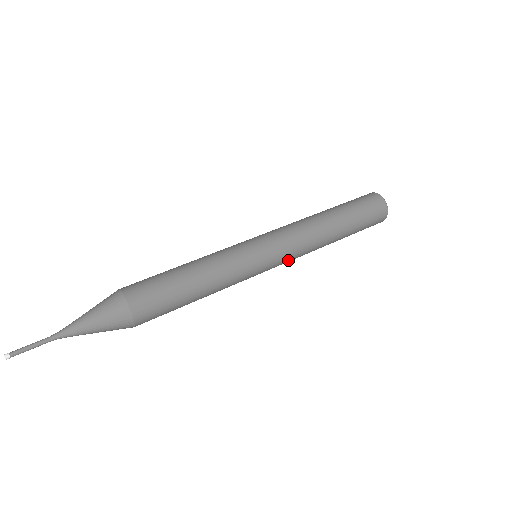
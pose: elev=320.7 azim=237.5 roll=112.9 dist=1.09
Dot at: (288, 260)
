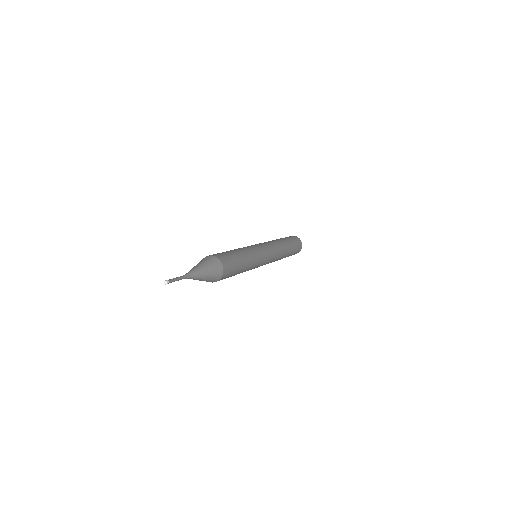
Dot at: (273, 252)
